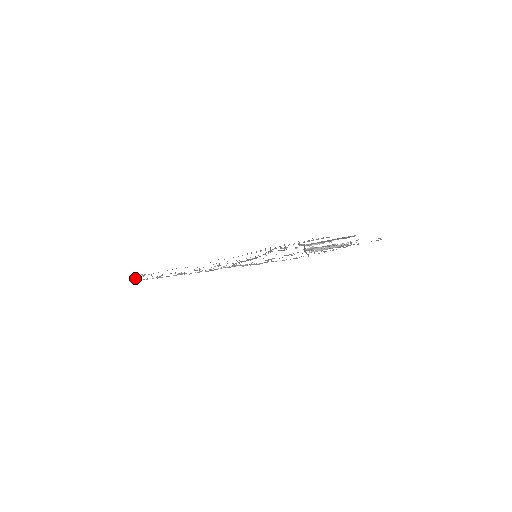
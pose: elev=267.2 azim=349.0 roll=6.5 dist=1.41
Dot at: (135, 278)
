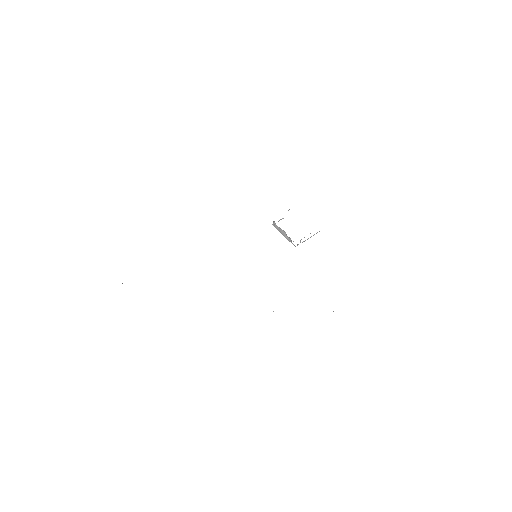
Dot at: occluded
